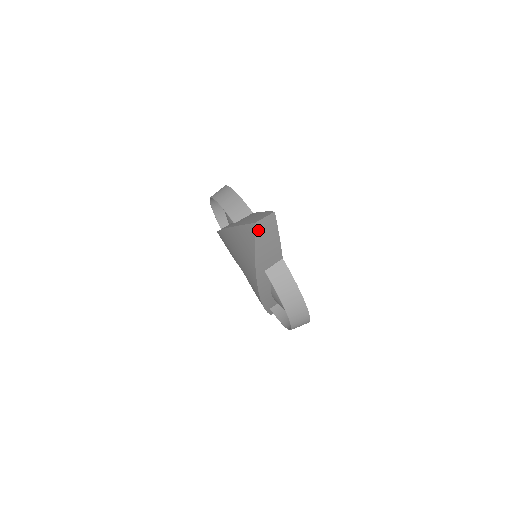
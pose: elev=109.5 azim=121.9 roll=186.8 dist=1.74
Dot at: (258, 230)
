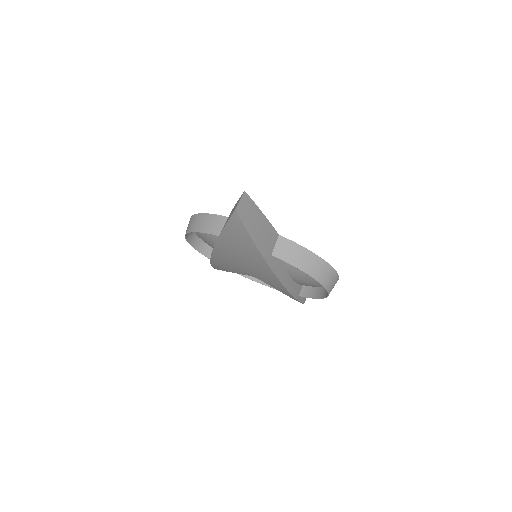
Dot at: (242, 216)
